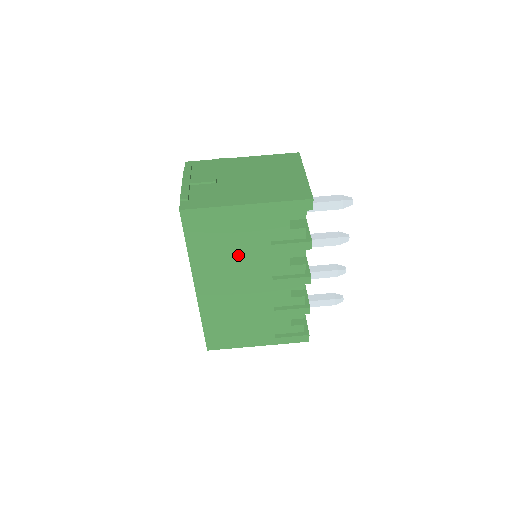
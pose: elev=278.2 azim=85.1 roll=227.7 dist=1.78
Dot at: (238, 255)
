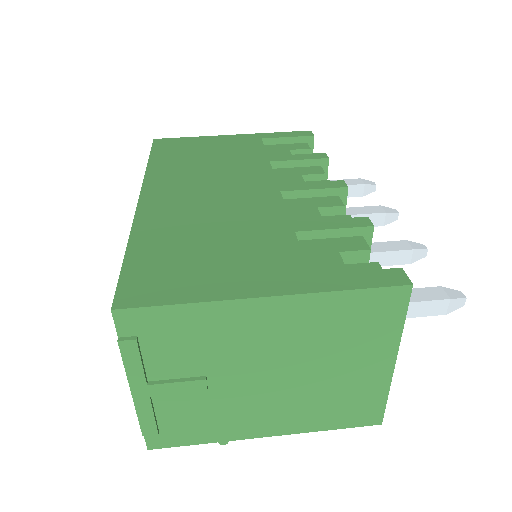
Dot at: (220, 165)
